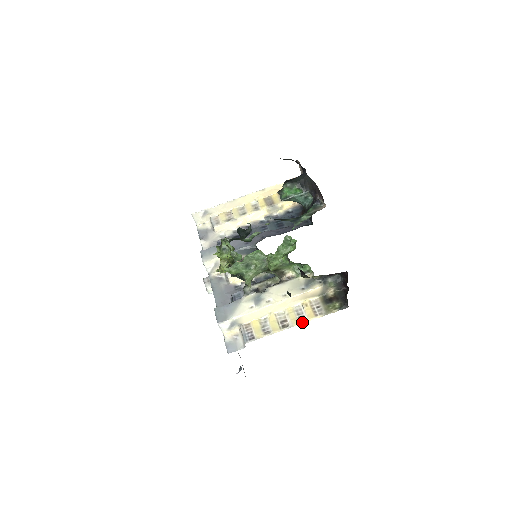
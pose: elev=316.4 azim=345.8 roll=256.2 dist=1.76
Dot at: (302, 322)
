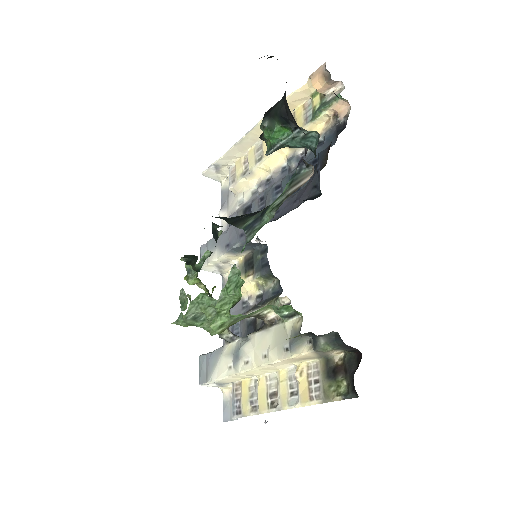
Dot at: (292, 406)
